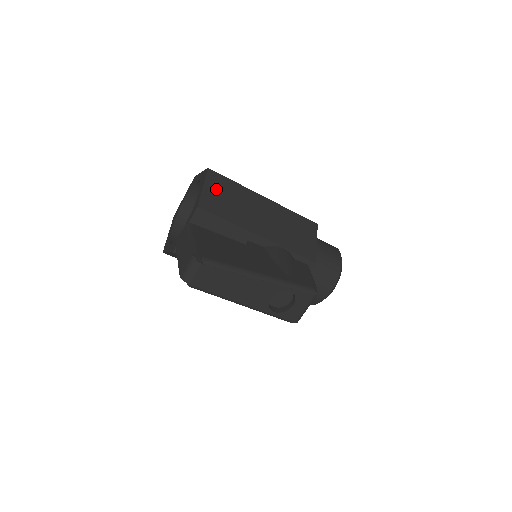
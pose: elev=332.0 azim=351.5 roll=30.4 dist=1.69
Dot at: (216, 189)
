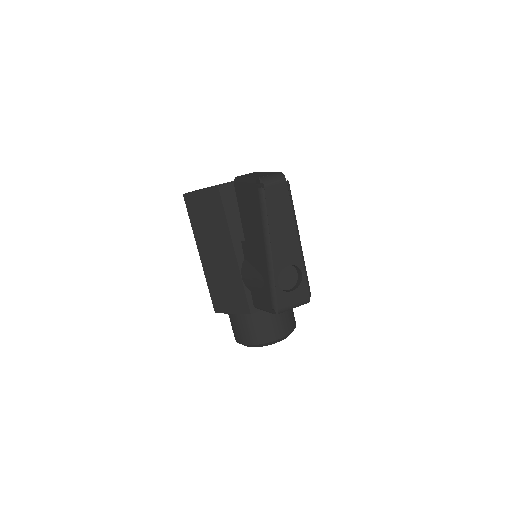
Dot at: occluded
